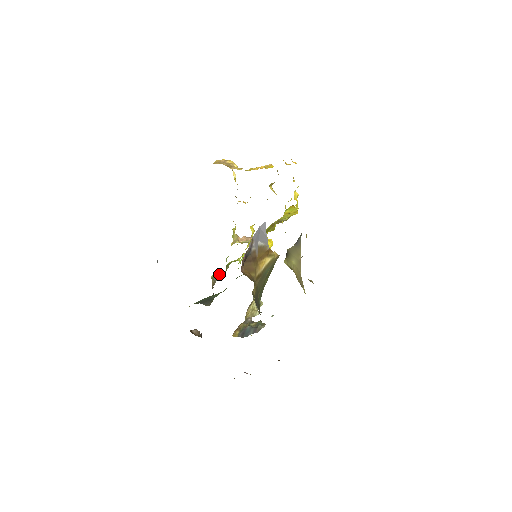
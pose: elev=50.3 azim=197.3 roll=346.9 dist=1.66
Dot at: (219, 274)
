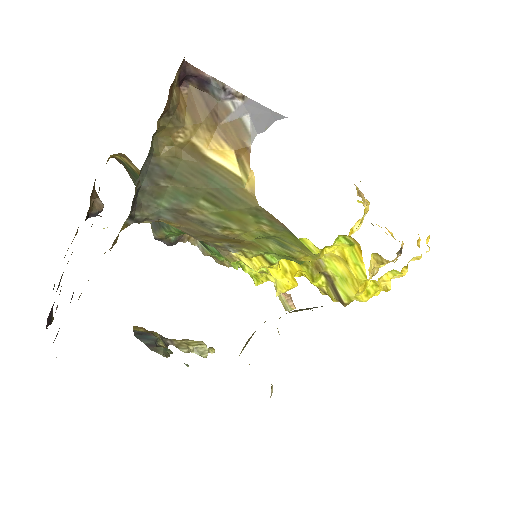
Dot at: occluded
